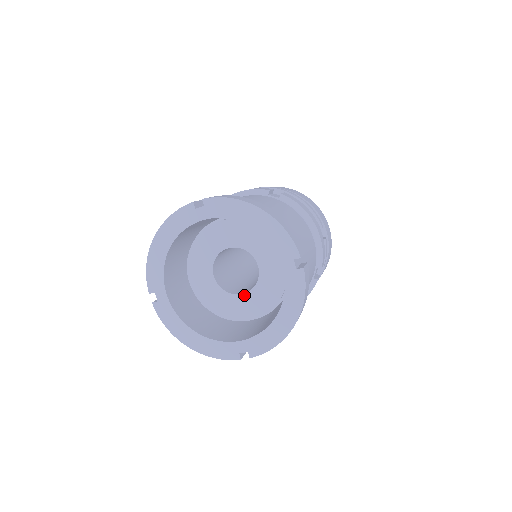
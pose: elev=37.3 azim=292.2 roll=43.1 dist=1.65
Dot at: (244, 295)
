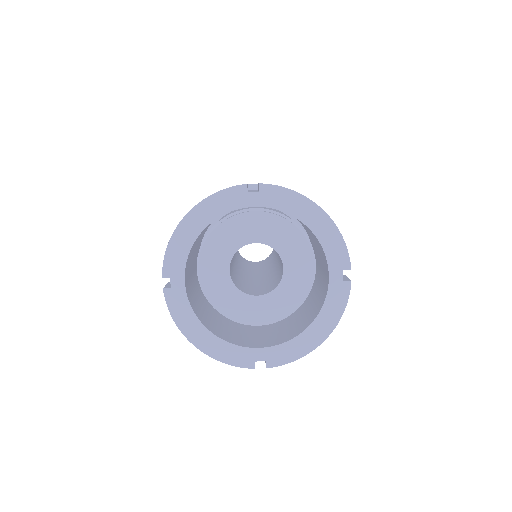
Dot at: (259, 297)
